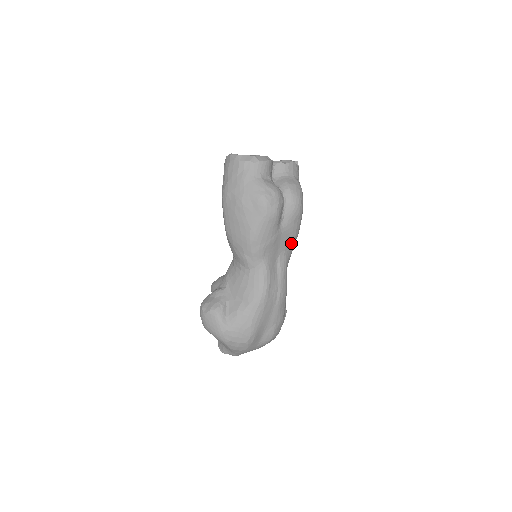
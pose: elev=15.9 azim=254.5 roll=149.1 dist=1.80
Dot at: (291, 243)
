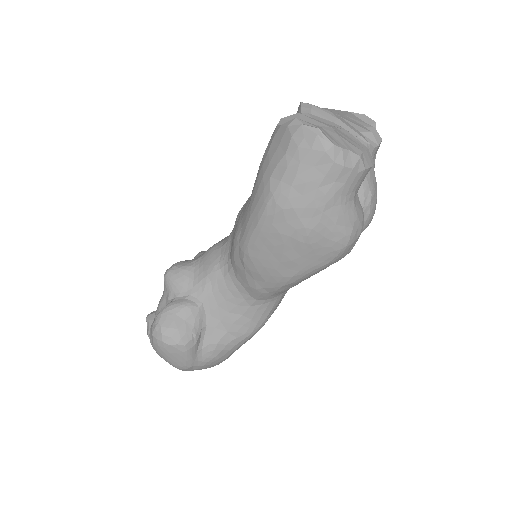
Dot at: occluded
